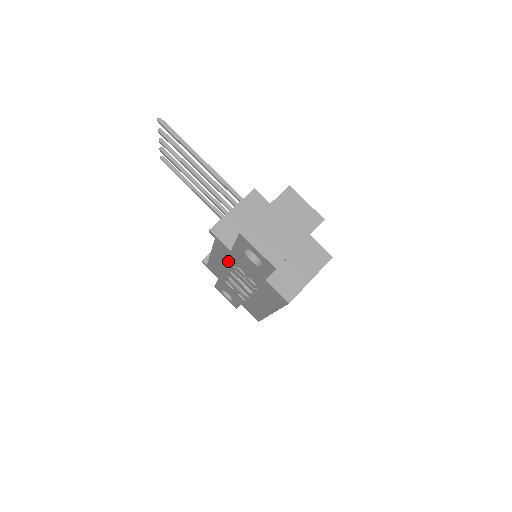
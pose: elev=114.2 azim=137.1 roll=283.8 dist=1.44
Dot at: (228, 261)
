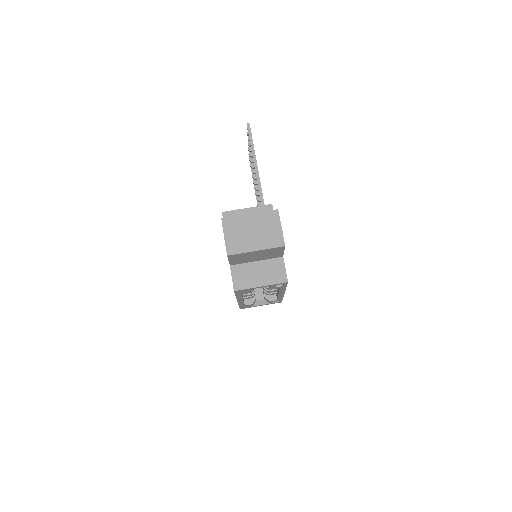
Dot at: occluded
